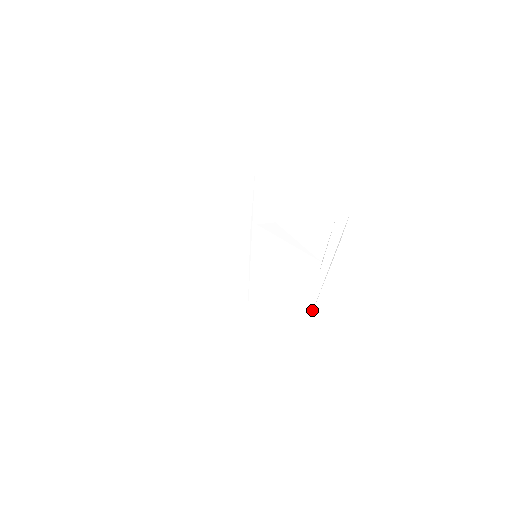
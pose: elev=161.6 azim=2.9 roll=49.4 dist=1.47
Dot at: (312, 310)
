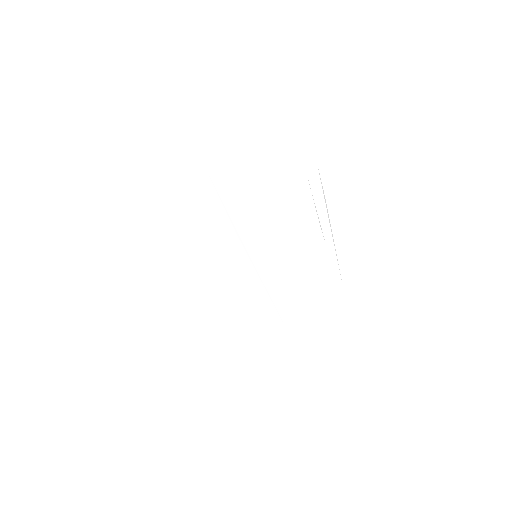
Dot at: (341, 282)
